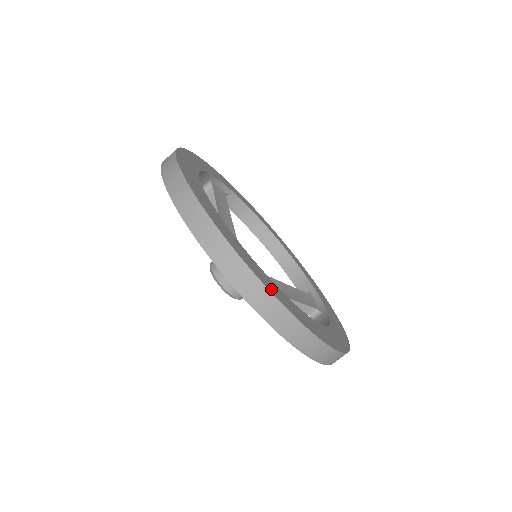
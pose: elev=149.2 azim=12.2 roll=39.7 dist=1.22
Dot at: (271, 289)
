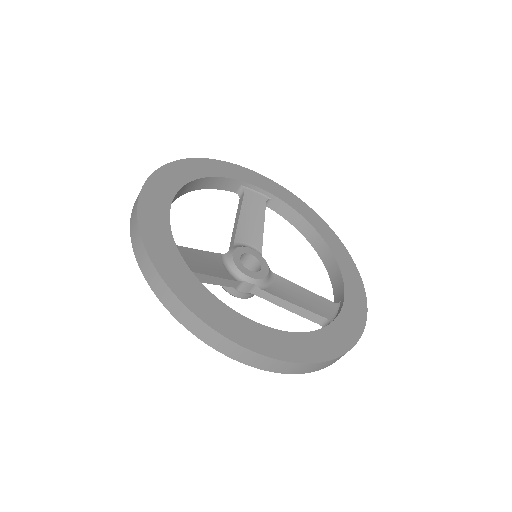
Dot at: (169, 277)
